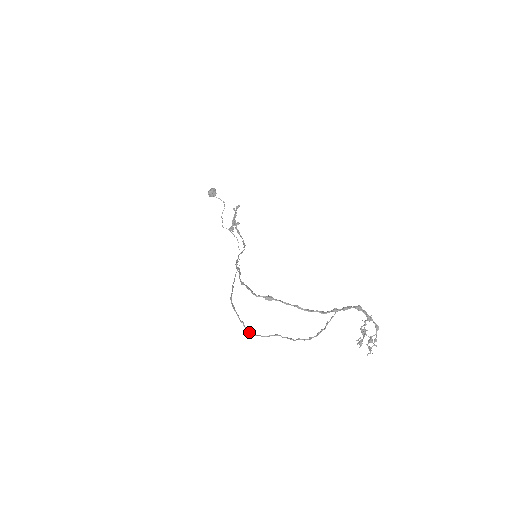
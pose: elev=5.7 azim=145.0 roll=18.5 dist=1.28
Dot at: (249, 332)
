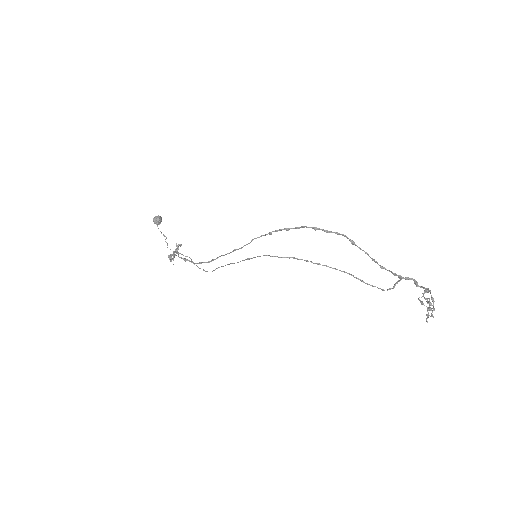
Dot at: (326, 265)
